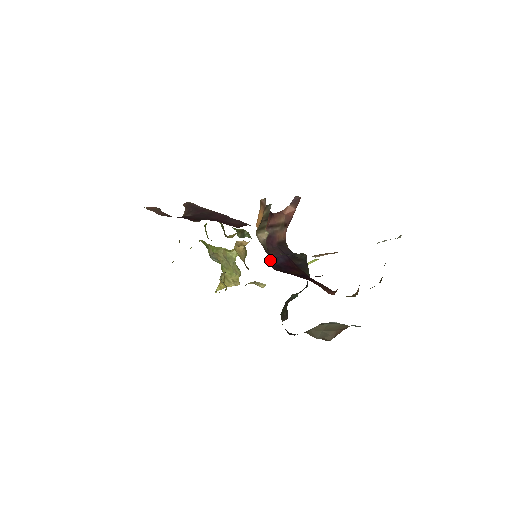
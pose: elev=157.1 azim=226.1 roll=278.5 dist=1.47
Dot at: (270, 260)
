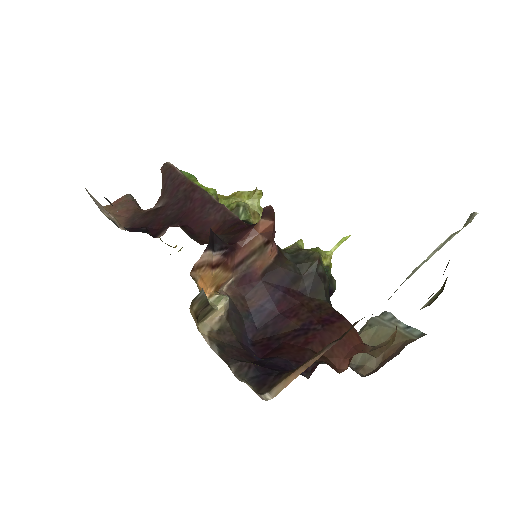
Dot at: (246, 324)
